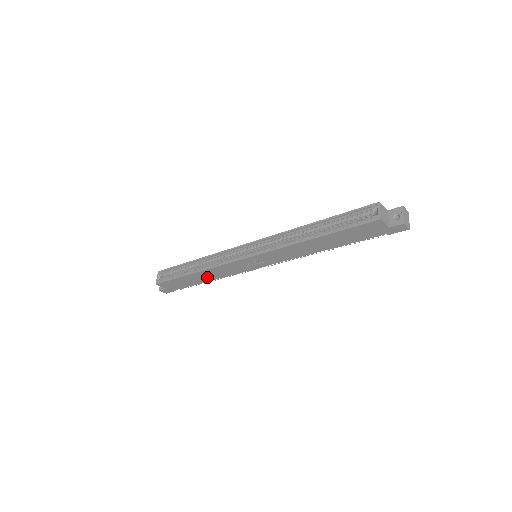
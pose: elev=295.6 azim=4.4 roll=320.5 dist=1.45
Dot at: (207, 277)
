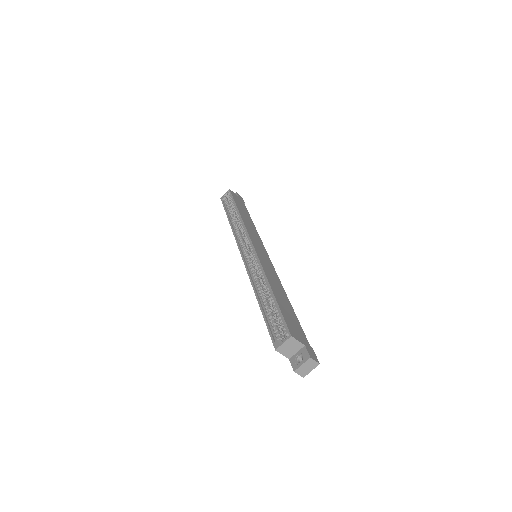
Dot at: occluded
